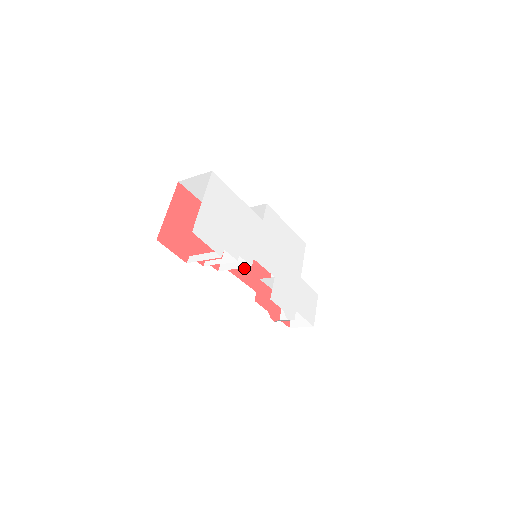
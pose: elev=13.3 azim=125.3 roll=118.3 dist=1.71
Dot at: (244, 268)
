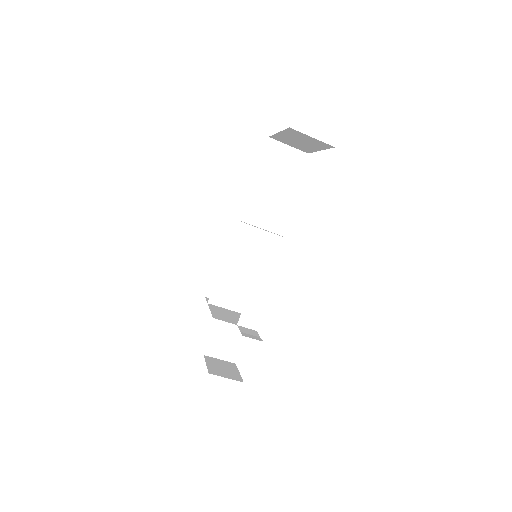
Dot at: occluded
